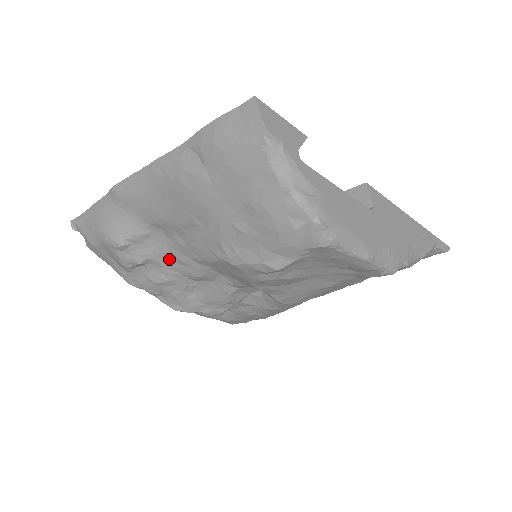
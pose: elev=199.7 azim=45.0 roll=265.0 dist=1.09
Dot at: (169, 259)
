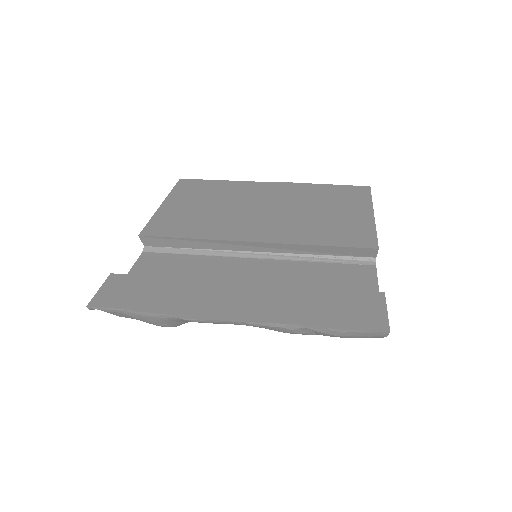
Dot at: occluded
